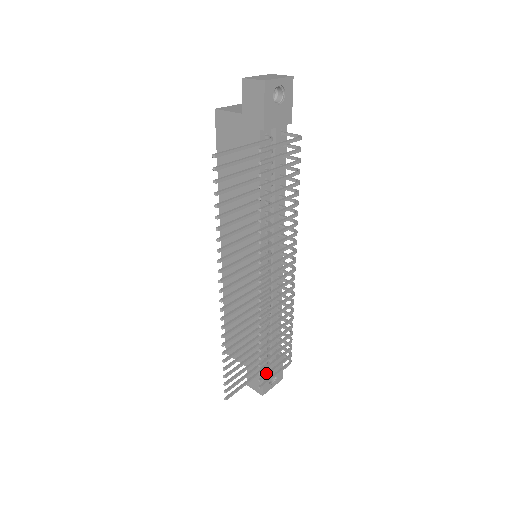
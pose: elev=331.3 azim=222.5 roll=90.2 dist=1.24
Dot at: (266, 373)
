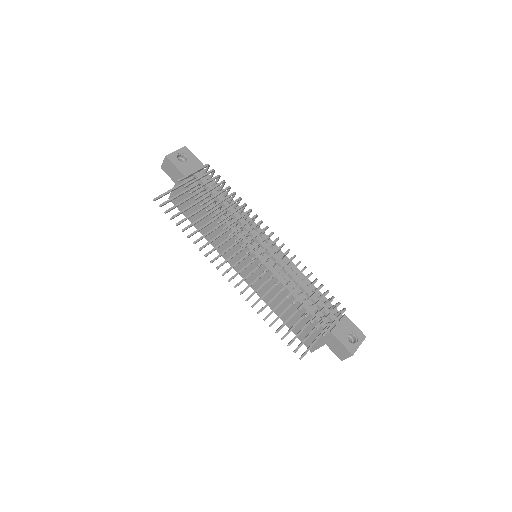
Dot at: (321, 322)
